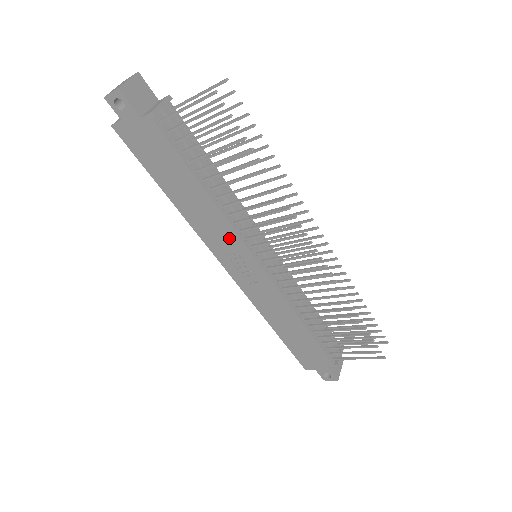
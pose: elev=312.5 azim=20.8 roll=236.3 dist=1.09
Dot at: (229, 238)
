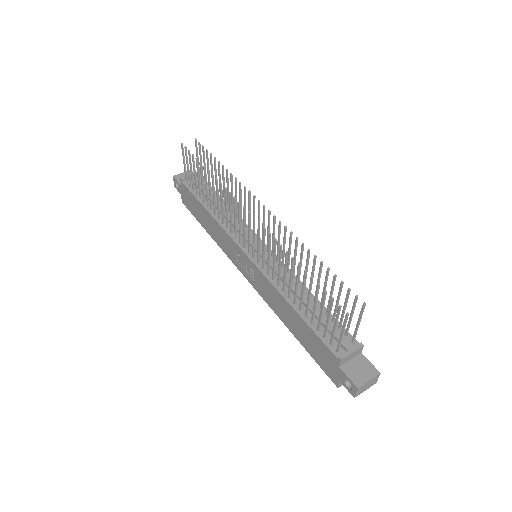
Dot at: (229, 242)
